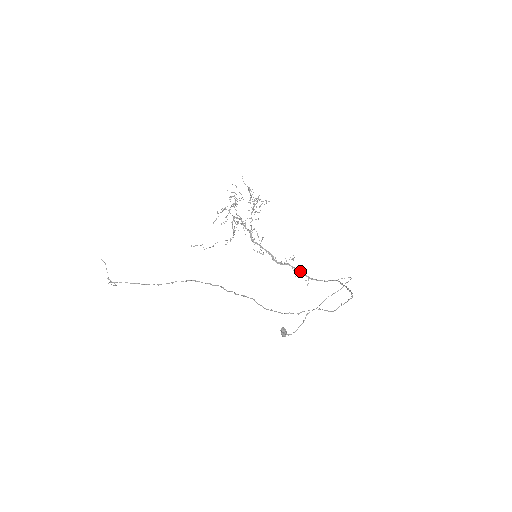
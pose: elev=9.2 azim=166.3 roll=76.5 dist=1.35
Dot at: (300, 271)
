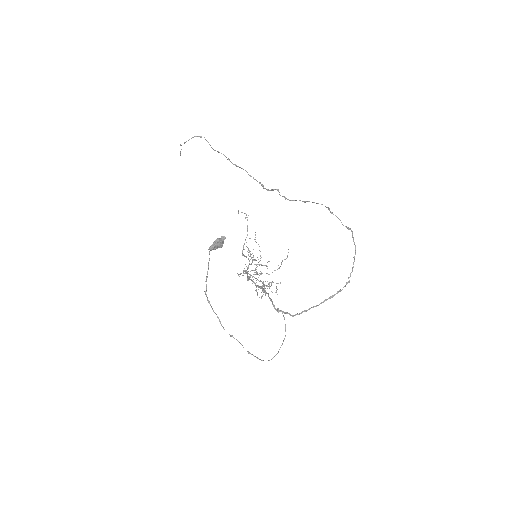
Dot at: occluded
